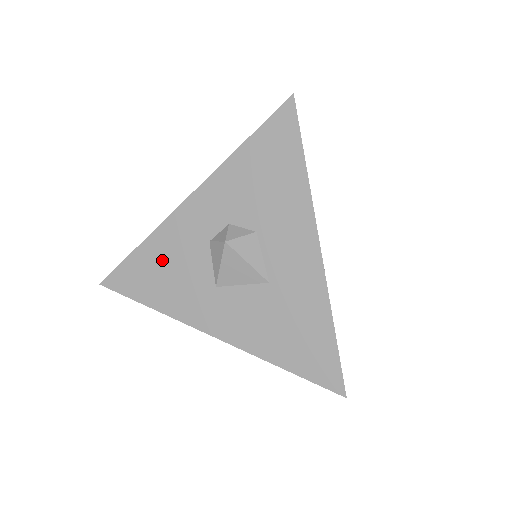
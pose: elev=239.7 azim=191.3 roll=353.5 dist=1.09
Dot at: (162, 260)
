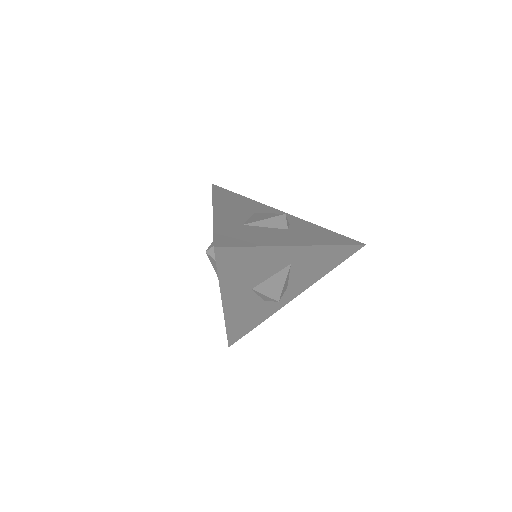
Dot at: occluded
